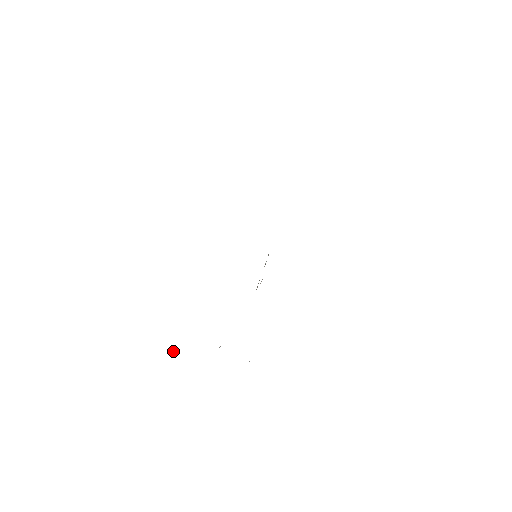
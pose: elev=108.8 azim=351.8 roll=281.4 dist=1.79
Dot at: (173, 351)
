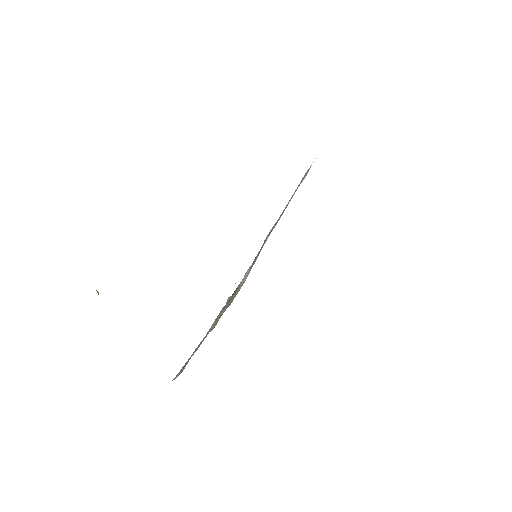
Dot at: occluded
